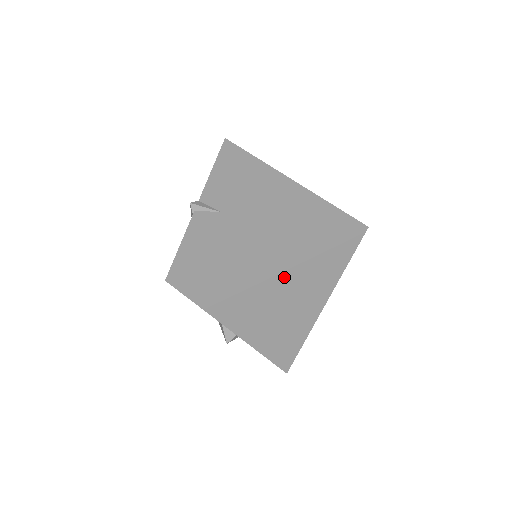
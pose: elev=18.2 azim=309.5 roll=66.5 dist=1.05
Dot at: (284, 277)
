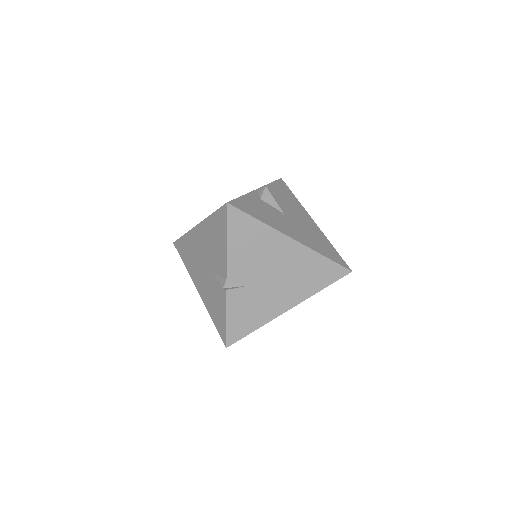
Dot at: occluded
